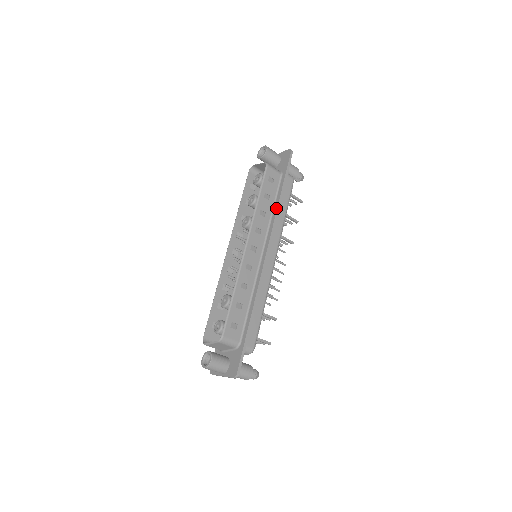
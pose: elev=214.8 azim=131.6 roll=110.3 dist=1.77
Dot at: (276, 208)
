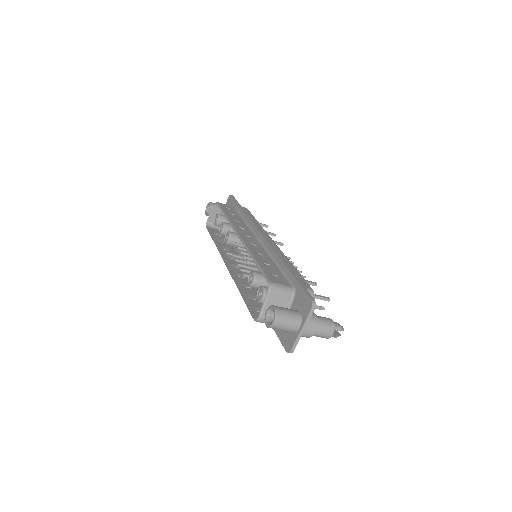
Dot at: (246, 216)
